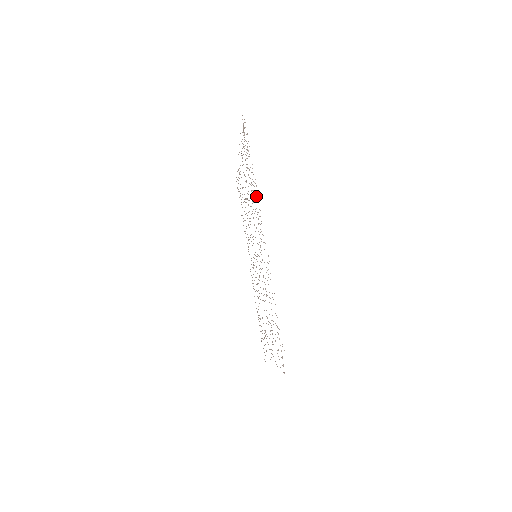
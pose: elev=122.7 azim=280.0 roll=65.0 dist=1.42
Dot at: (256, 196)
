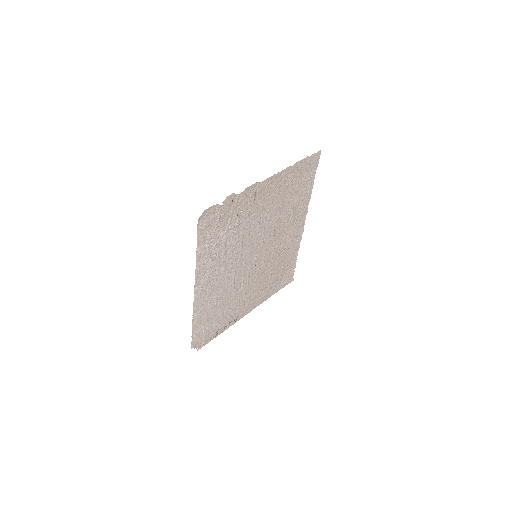
Dot at: (205, 265)
